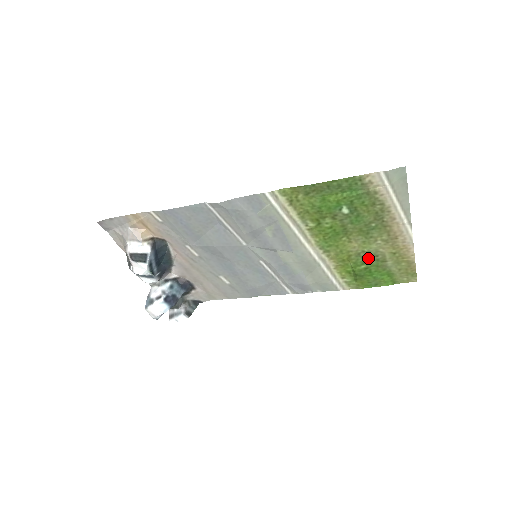
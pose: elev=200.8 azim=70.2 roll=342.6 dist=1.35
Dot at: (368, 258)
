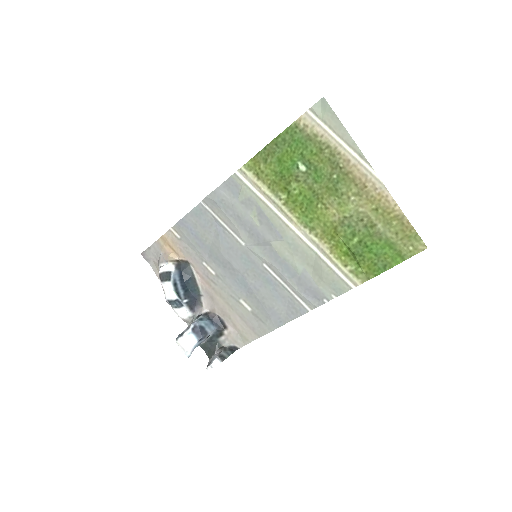
Dot at: (355, 226)
